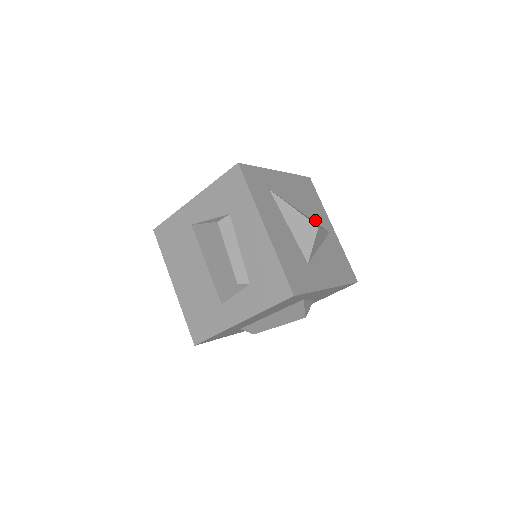
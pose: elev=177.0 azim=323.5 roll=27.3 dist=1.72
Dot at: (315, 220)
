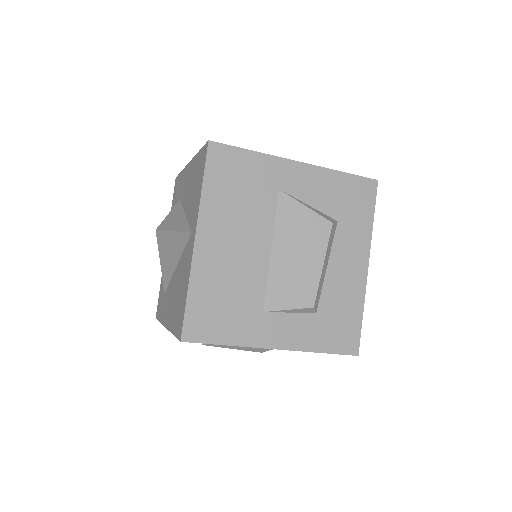
Dot at: occluded
